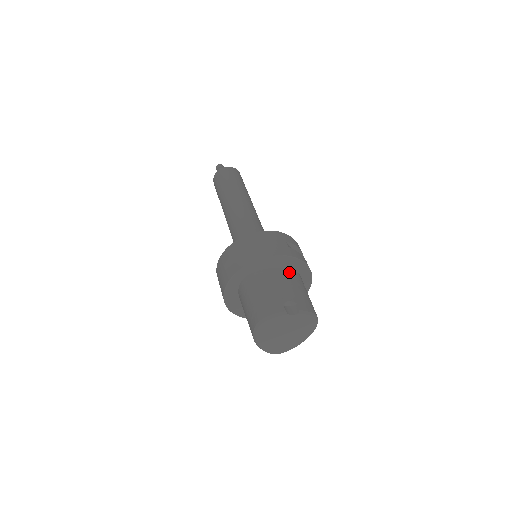
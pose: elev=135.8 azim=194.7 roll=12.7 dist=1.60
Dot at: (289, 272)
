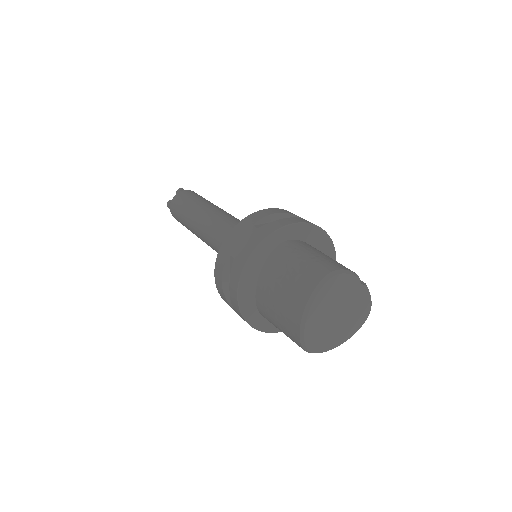
Dot at: occluded
